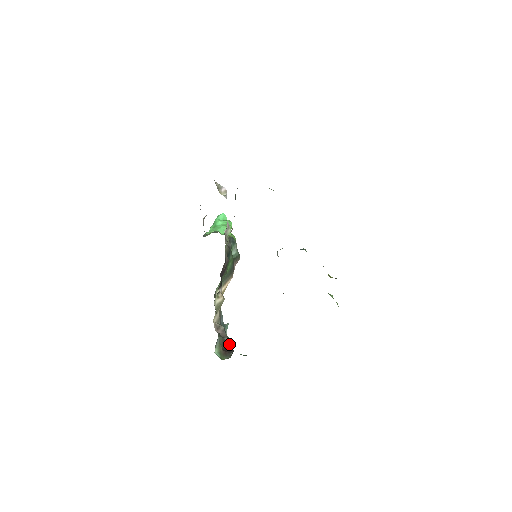
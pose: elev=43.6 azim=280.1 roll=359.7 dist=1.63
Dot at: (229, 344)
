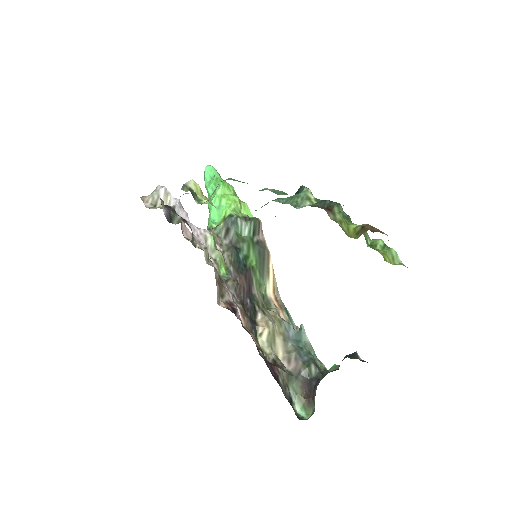
Dot at: (312, 371)
